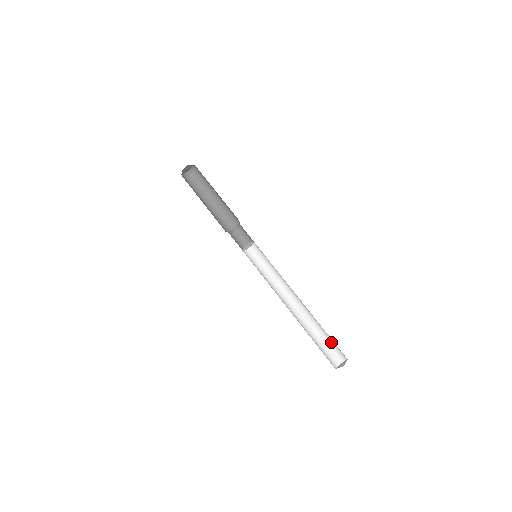
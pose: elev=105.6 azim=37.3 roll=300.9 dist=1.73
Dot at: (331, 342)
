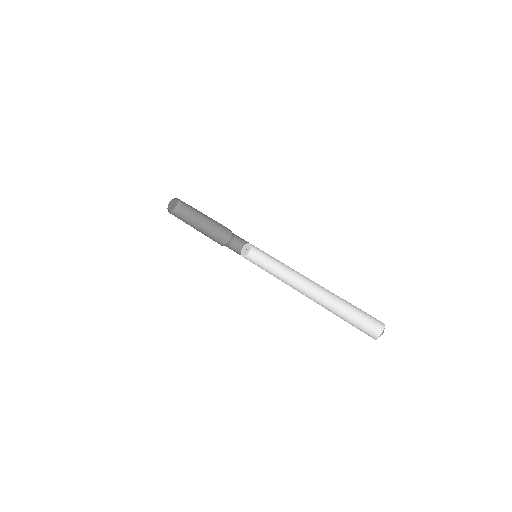
Dot at: (362, 311)
